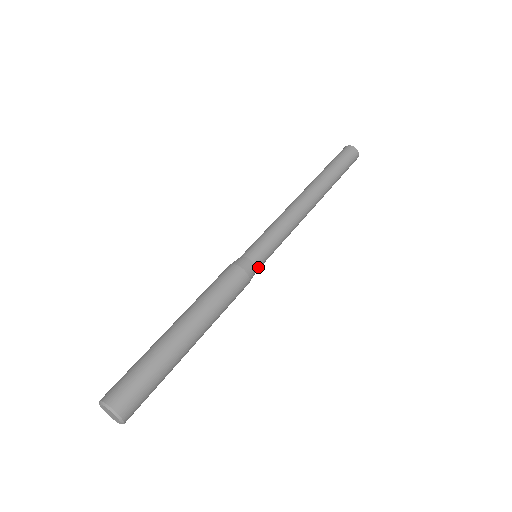
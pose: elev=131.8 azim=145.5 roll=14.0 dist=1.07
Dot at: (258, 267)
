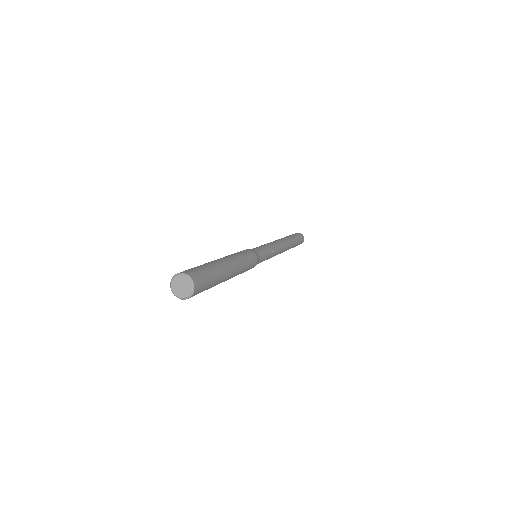
Dot at: (260, 258)
